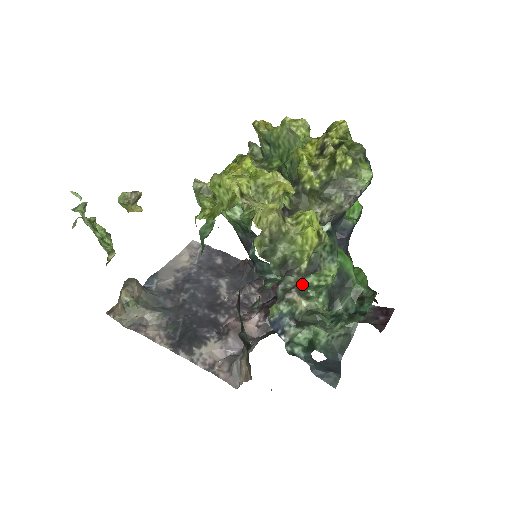
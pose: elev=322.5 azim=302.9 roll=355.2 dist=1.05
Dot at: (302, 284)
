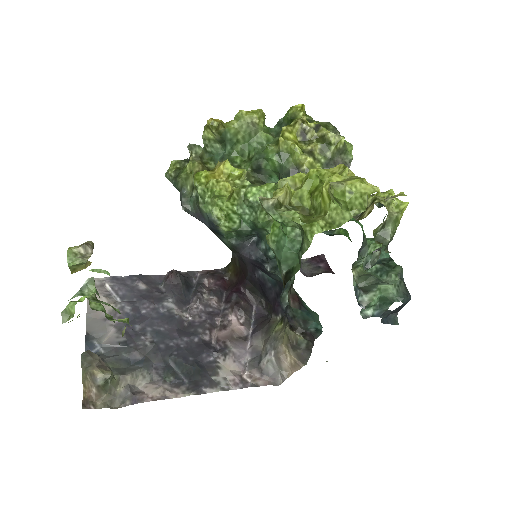
Dot at: occluded
